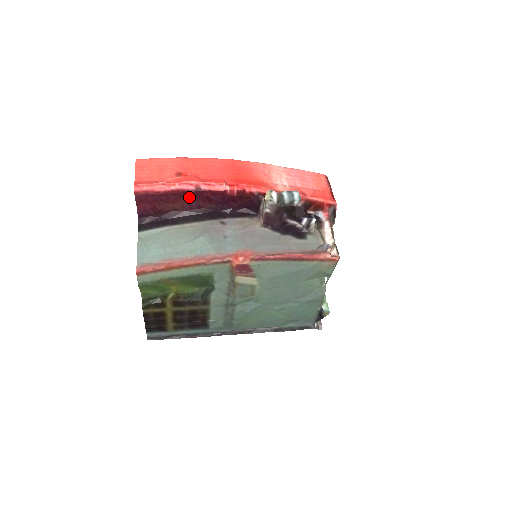
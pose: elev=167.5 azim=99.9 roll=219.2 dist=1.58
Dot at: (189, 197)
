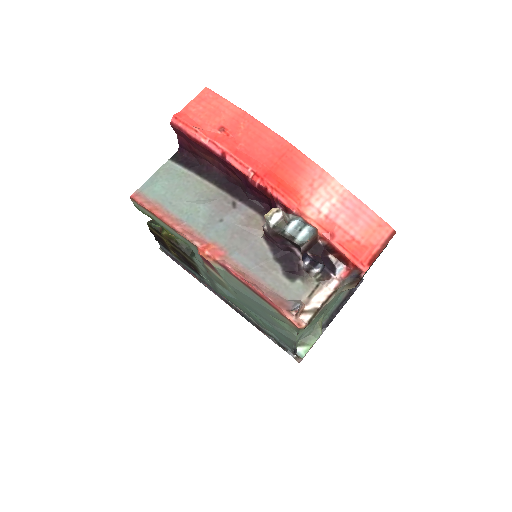
Dot at: (217, 158)
